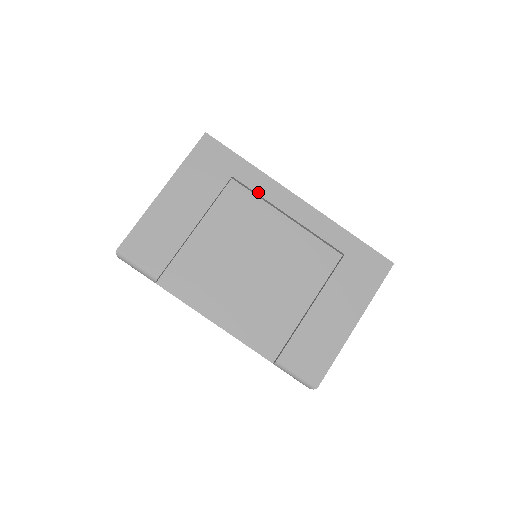
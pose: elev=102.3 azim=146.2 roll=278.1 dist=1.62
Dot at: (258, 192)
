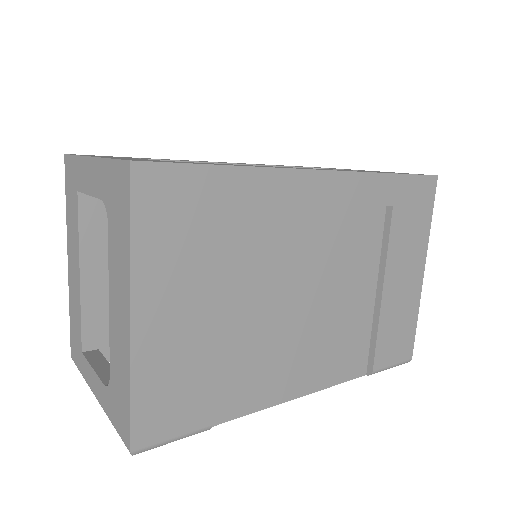
Dot at: (268, 205)
